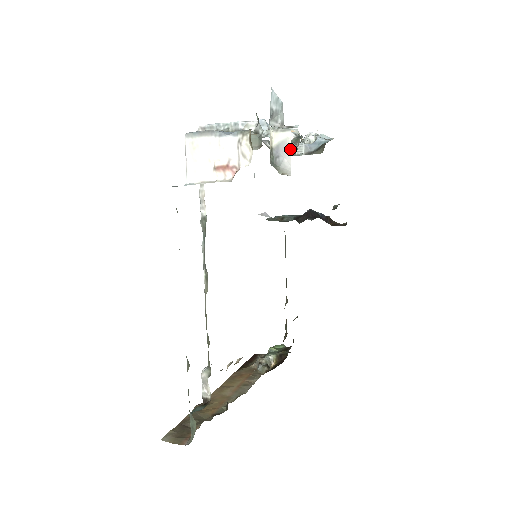
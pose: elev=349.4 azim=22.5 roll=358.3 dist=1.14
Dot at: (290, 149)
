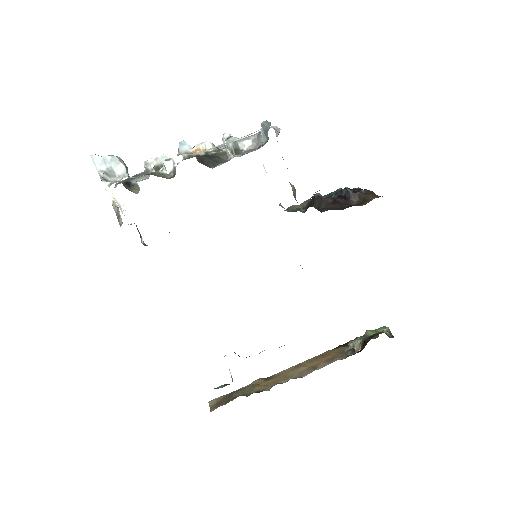
Dot at: occluded
